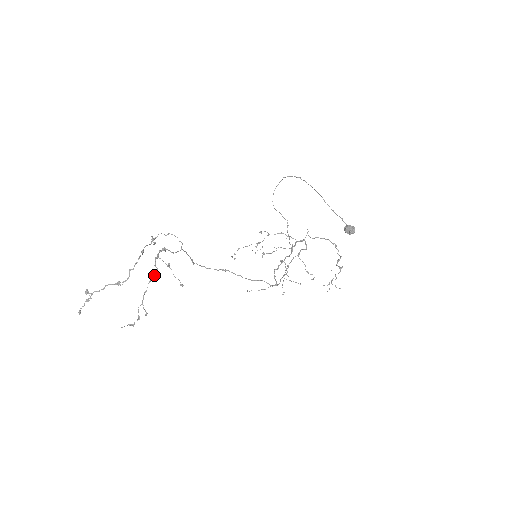
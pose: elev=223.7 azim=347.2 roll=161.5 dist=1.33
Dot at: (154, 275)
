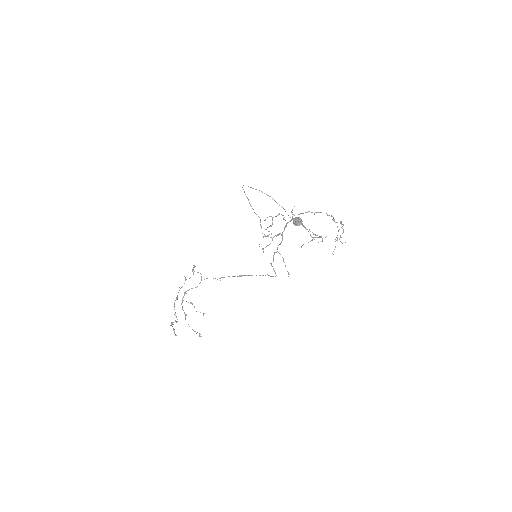
Dot at: (185, 315)
